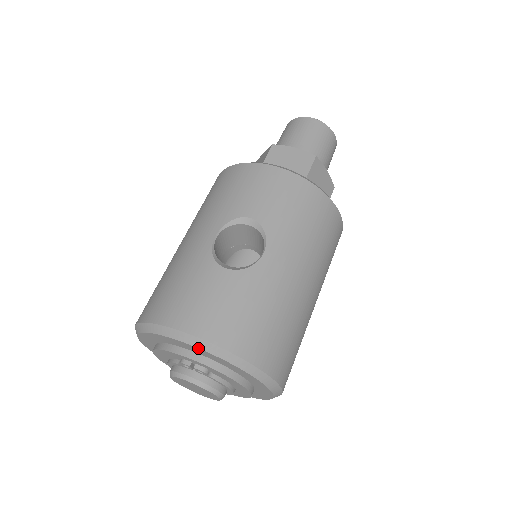
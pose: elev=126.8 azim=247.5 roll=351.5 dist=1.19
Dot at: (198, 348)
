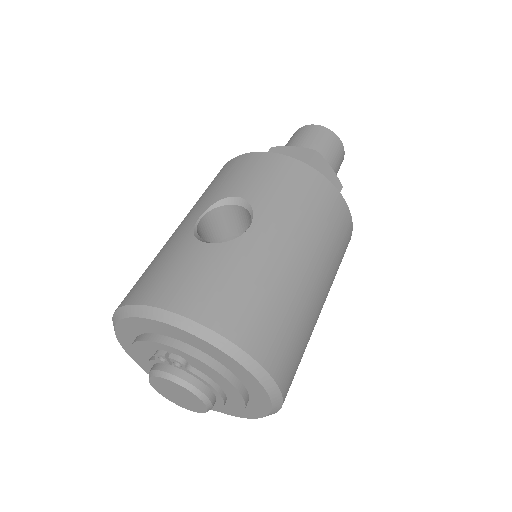
Dot at: (167, 324)
